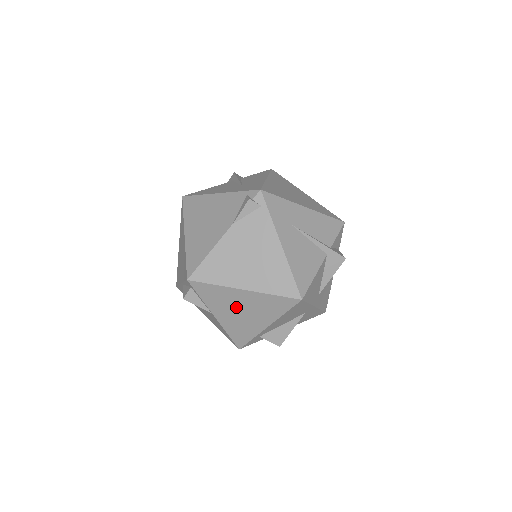
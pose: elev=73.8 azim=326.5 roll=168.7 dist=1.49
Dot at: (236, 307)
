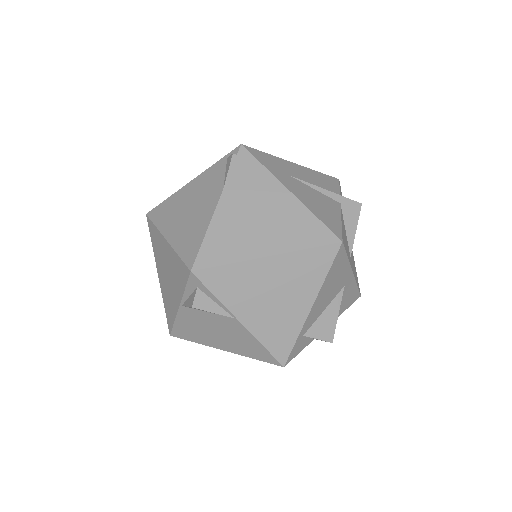
Dot at: (264, 292)
